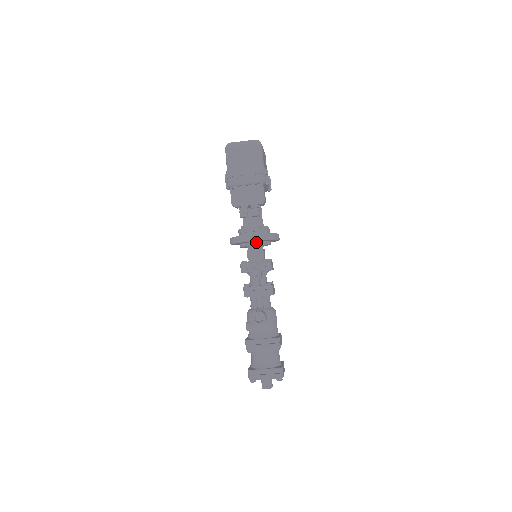
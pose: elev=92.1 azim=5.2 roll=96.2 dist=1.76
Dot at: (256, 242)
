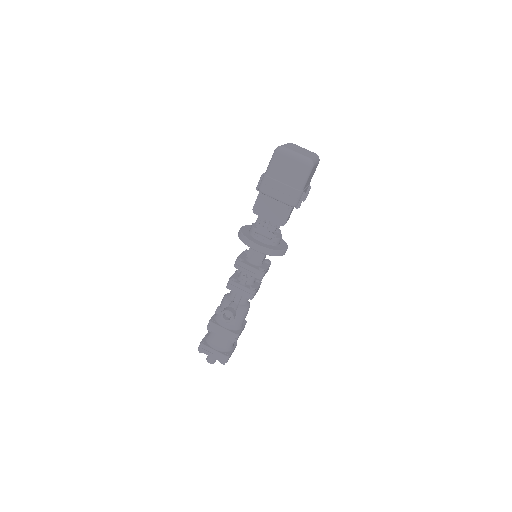
Dot at: occluded
